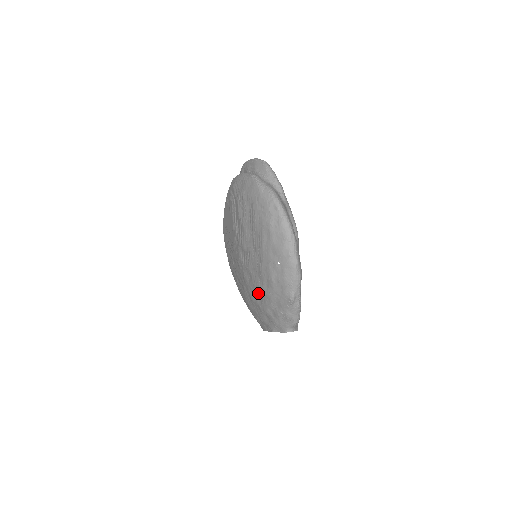
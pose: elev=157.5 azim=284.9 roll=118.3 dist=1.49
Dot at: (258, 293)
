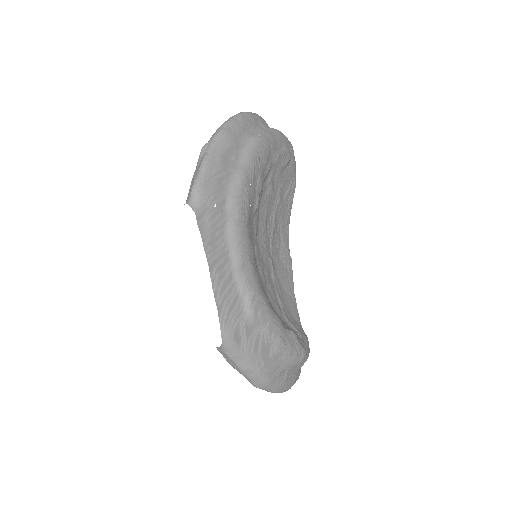
Dot at: occluded
